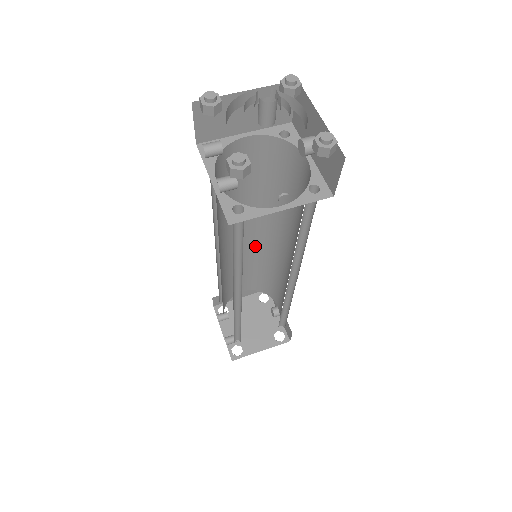
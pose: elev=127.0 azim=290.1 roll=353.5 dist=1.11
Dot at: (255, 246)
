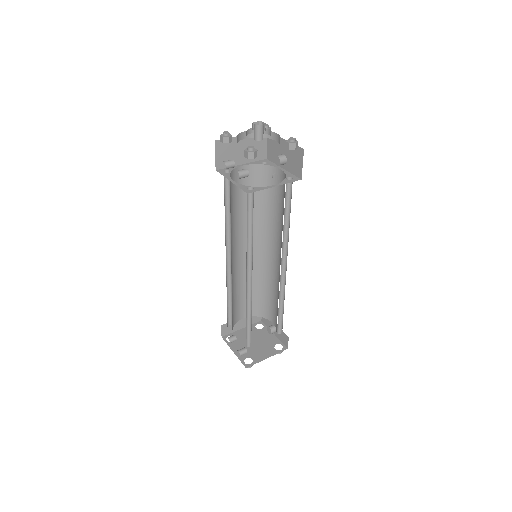
Dot at: occluded
